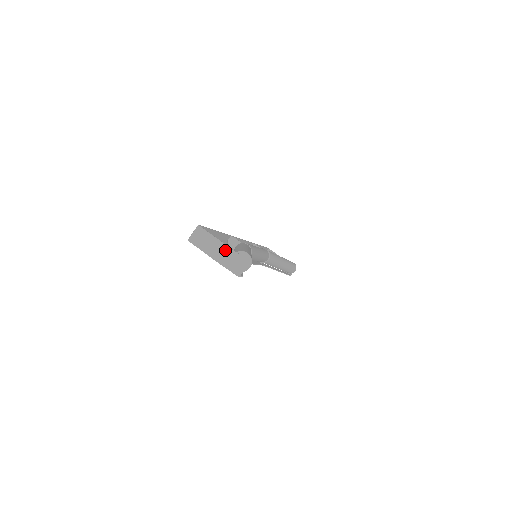
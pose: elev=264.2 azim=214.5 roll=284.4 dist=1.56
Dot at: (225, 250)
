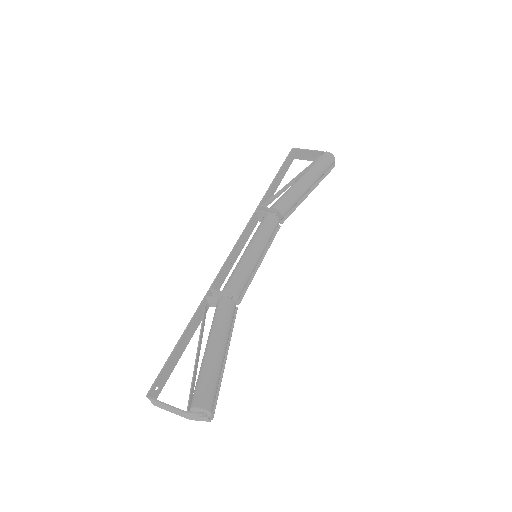
Dot at: (180, 412)
